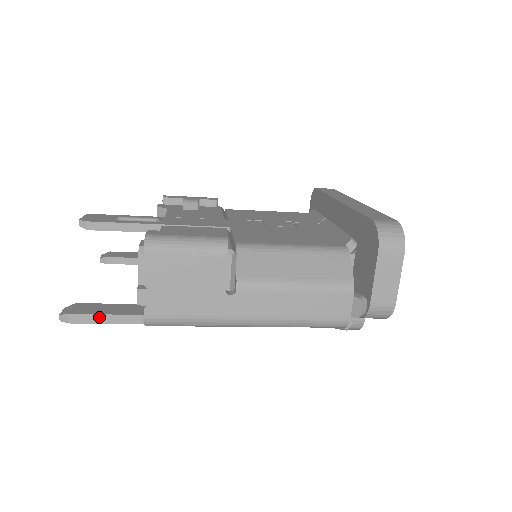
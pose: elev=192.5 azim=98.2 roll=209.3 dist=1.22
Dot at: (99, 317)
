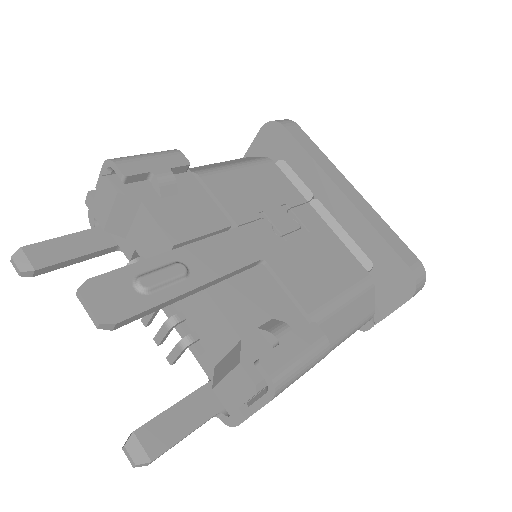
Dot at: (179, 441)
